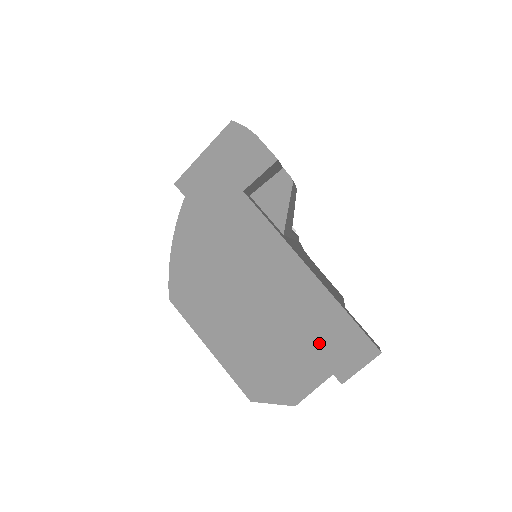
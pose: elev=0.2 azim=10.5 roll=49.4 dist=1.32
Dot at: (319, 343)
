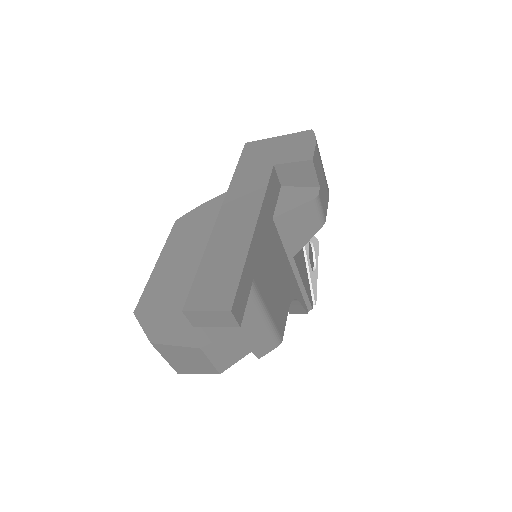
Dot at: (204, 274)
